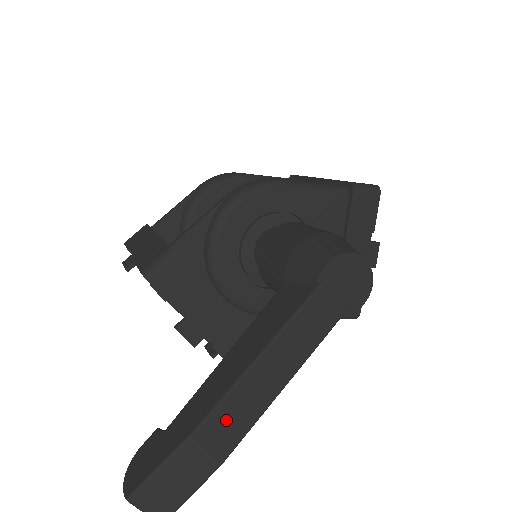
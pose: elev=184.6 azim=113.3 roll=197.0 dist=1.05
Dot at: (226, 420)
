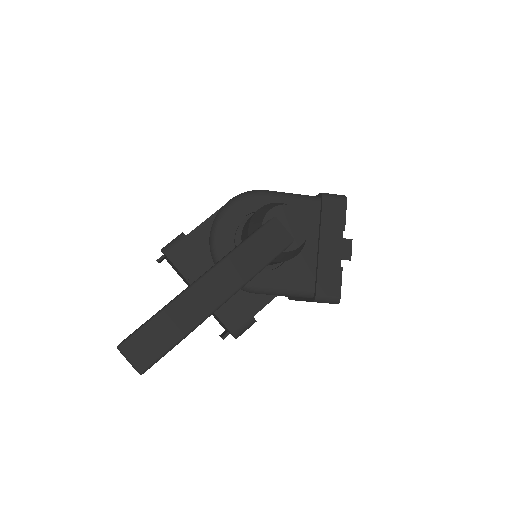
Dot at: (189, 304)
